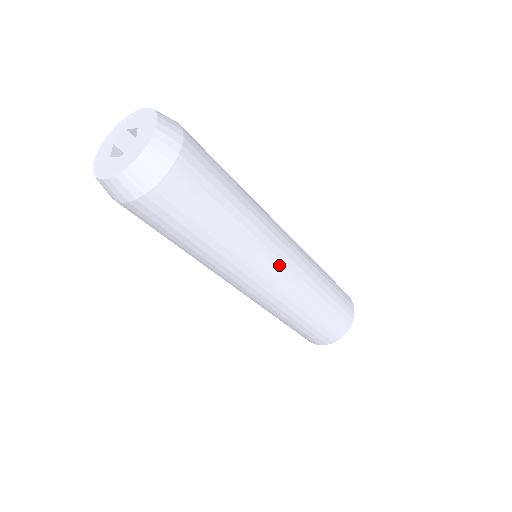
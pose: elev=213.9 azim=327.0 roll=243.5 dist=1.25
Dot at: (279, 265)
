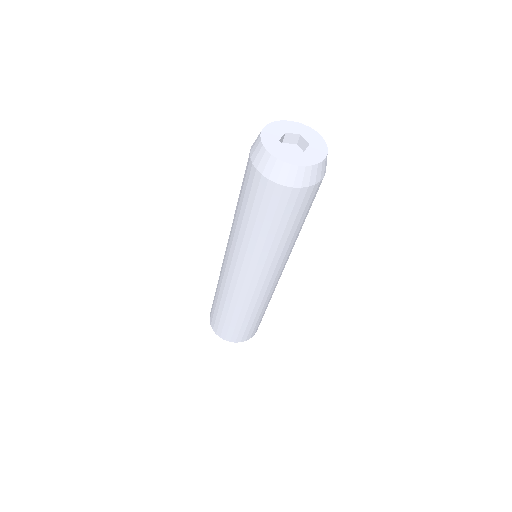
Dot at: (268, 278)
